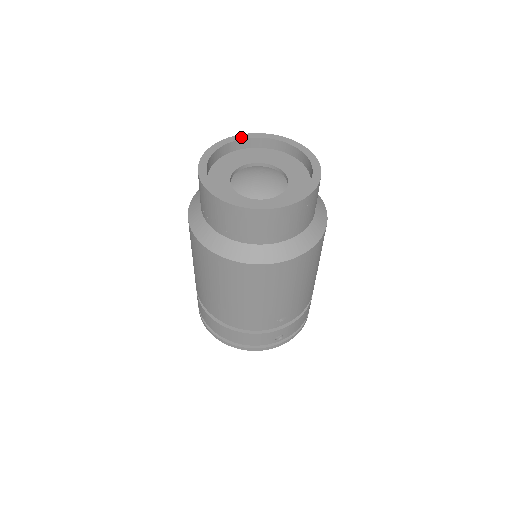
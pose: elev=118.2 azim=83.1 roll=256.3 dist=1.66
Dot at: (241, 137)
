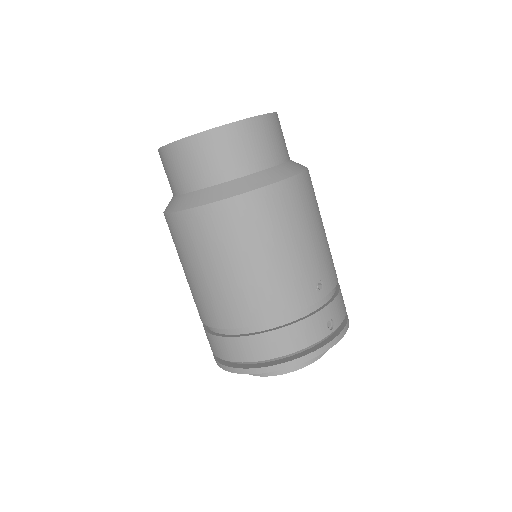
Dot at: occluded
